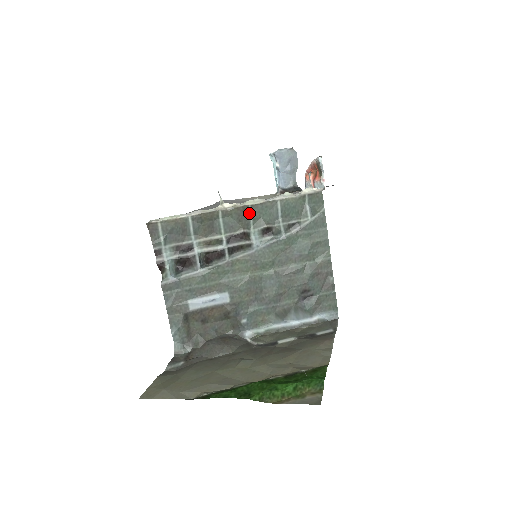
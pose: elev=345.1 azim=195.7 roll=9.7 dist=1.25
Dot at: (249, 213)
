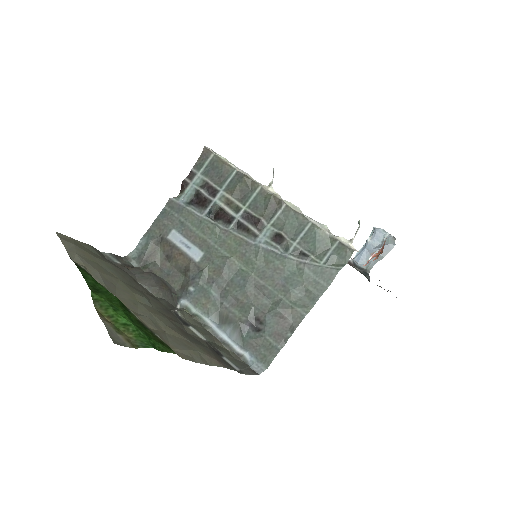
Dot at: (280, 210)
